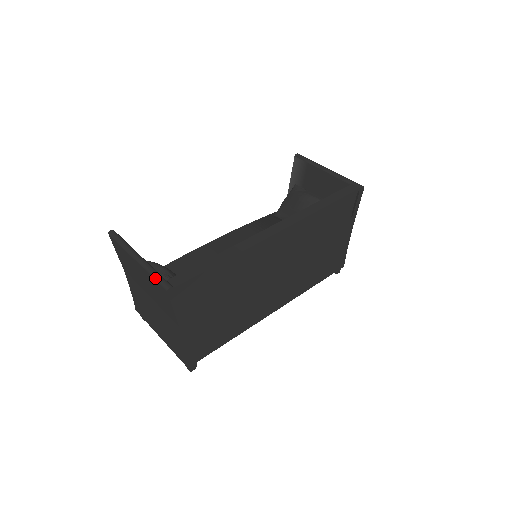
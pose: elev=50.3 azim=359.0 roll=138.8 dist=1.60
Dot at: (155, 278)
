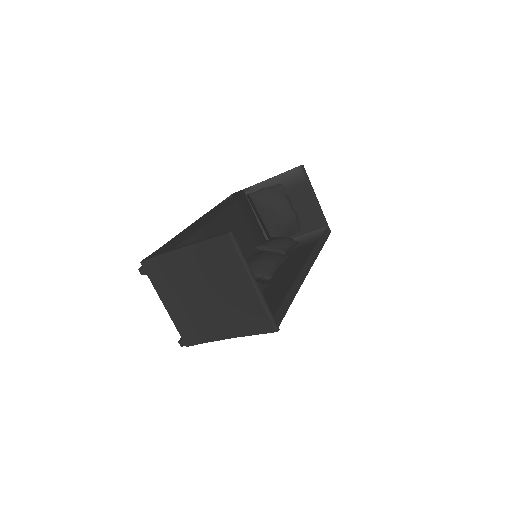
Dot at: (269, 314)
